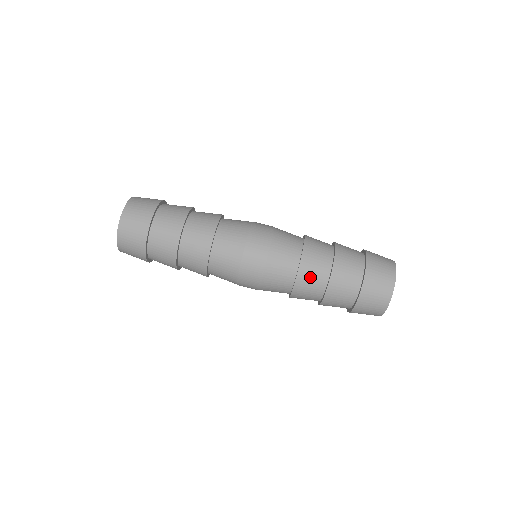
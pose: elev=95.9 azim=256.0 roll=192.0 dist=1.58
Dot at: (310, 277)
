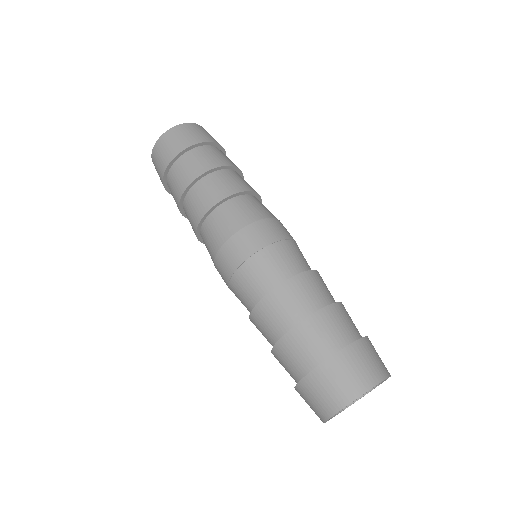
Dot at: (308, 289)
